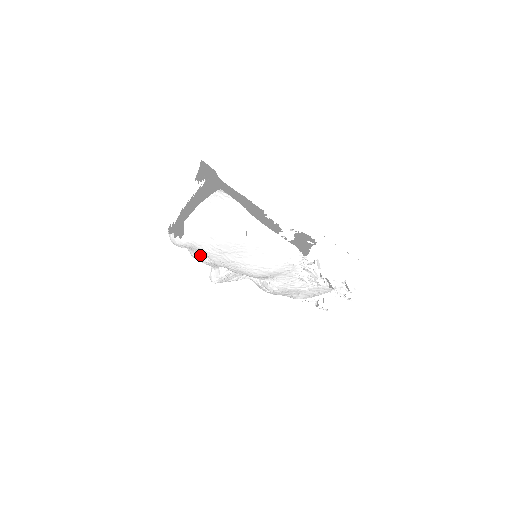
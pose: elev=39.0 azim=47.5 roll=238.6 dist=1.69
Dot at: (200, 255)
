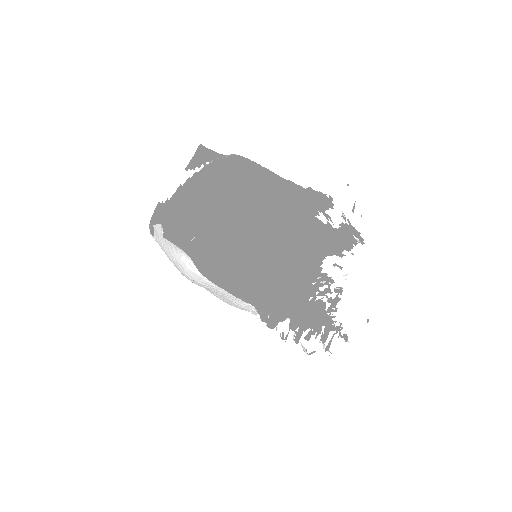
Dot at: occluded
